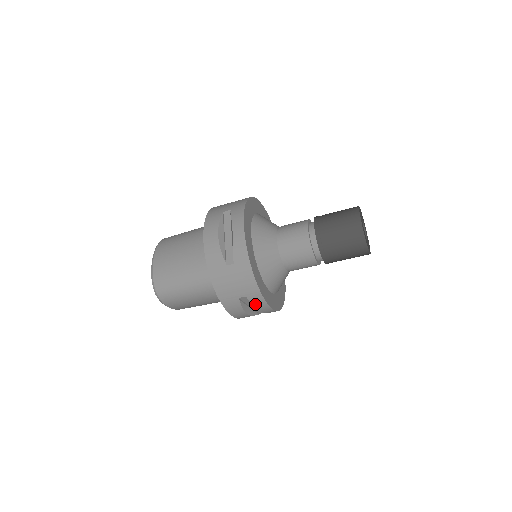
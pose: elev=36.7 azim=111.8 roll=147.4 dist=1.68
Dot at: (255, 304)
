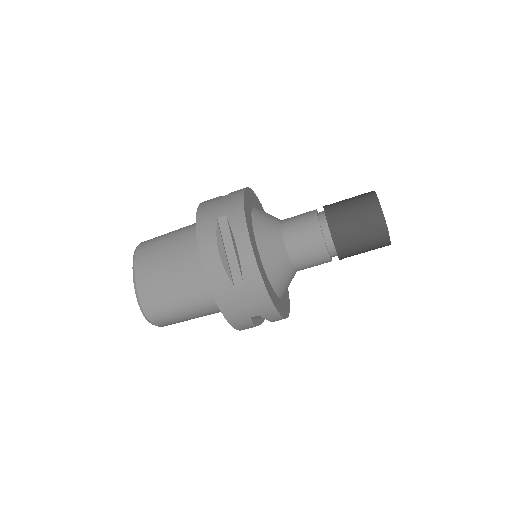
Dot at: (269, 319)
